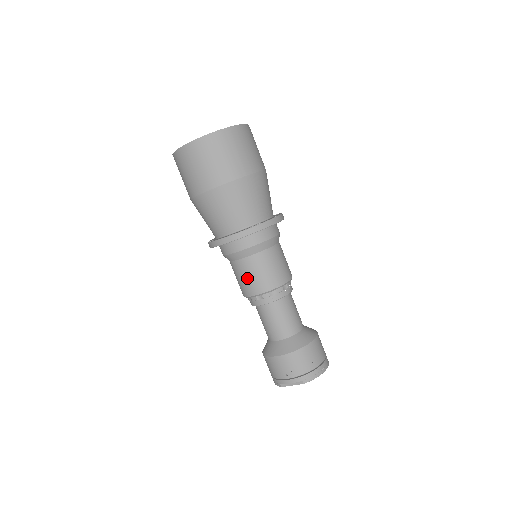
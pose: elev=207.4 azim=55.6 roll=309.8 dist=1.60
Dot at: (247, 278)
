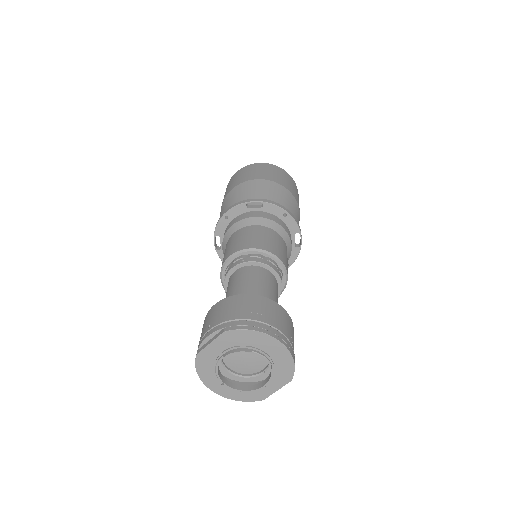
Dot at: (228, 248)
